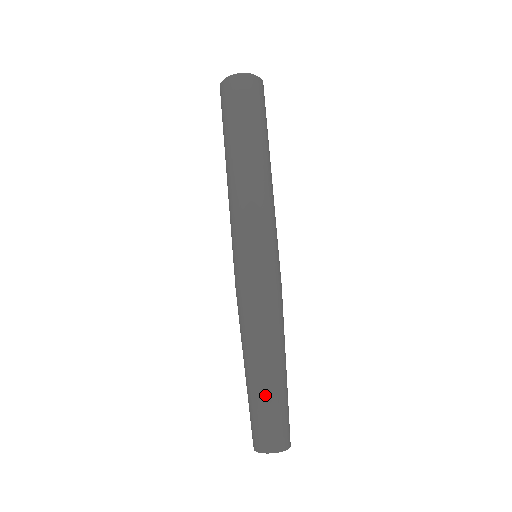
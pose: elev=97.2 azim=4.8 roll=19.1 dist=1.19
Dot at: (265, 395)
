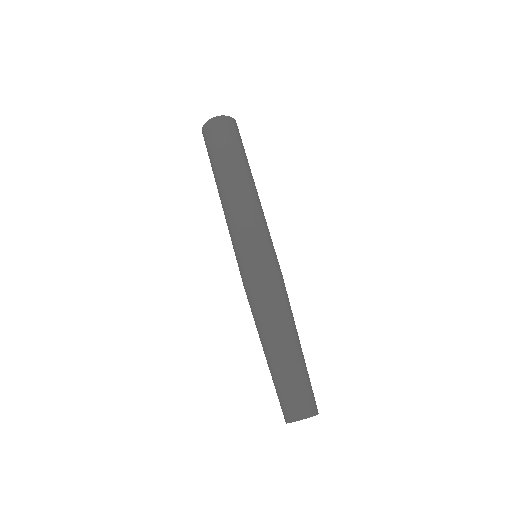
Dot at: (273, 372)
